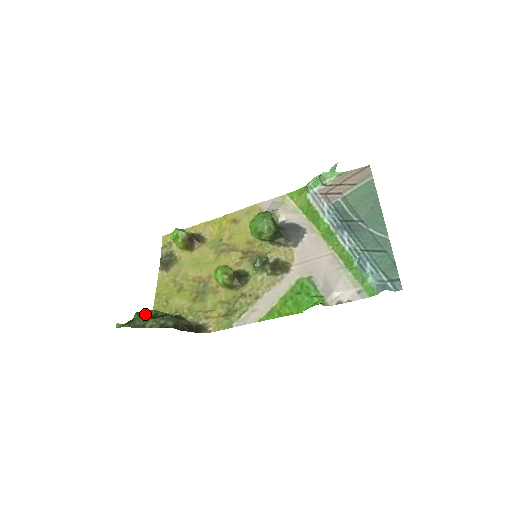
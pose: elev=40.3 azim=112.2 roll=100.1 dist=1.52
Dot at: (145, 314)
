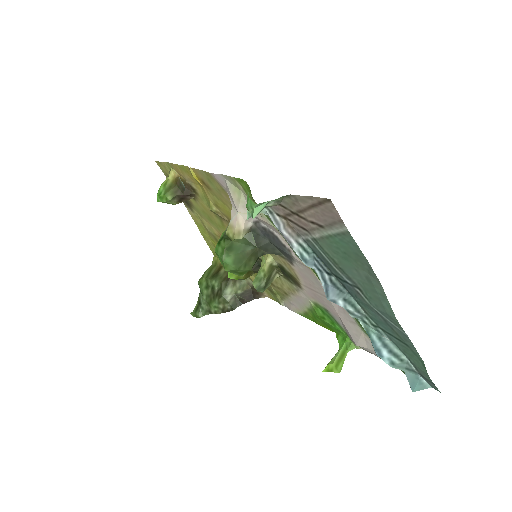
Dot at: (205, 288)
